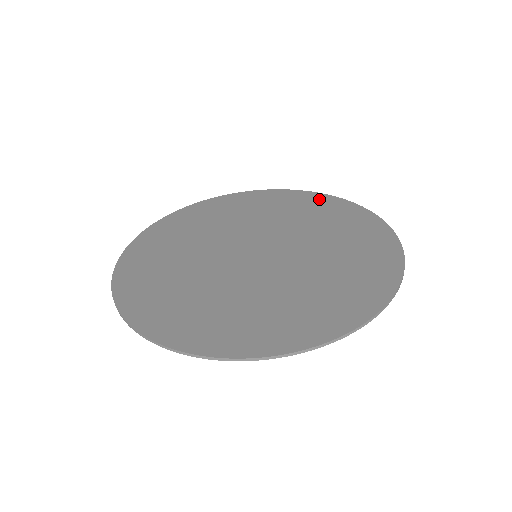
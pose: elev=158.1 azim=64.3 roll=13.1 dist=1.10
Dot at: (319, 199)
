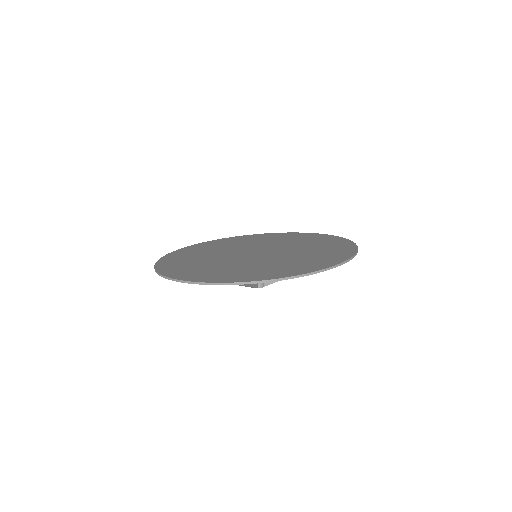
Dot at: (290, 234)
